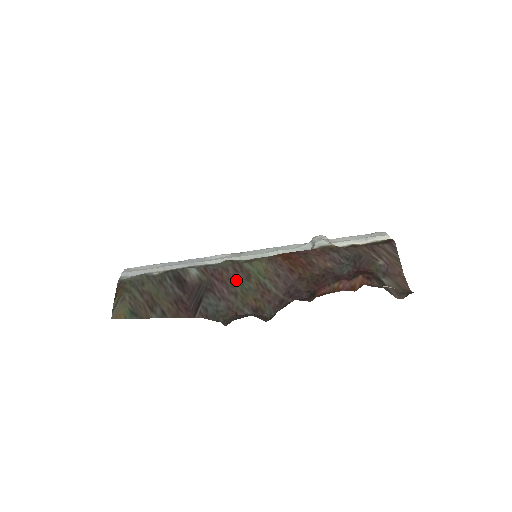
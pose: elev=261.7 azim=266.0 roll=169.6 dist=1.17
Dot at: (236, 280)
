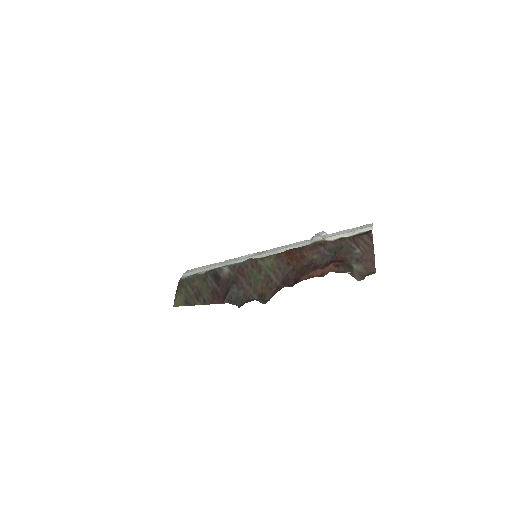
Dot at: (252, 274)
